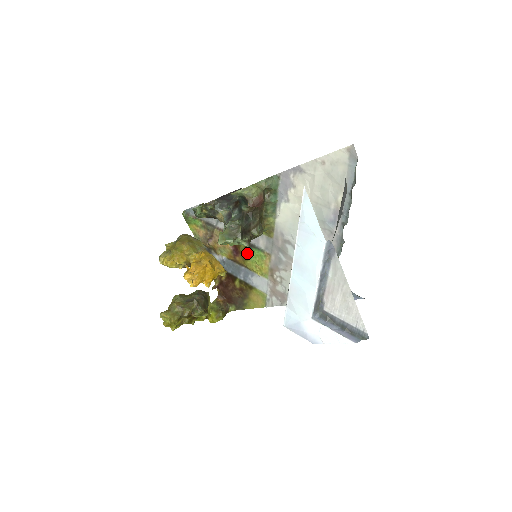
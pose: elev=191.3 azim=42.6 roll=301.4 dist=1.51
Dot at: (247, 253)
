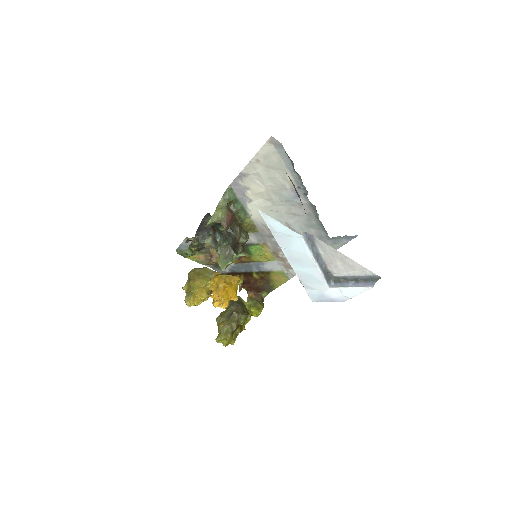
Dot at: (247, 252)
